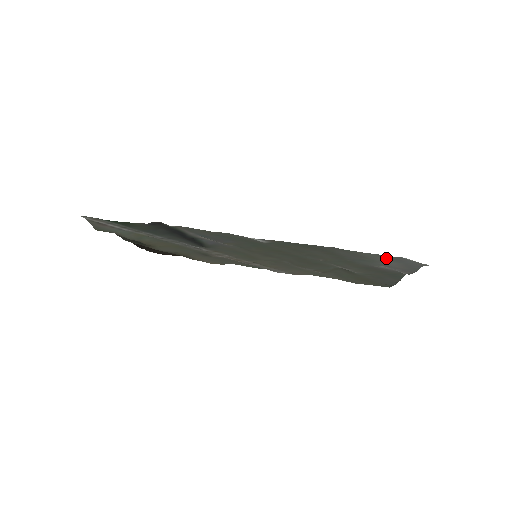
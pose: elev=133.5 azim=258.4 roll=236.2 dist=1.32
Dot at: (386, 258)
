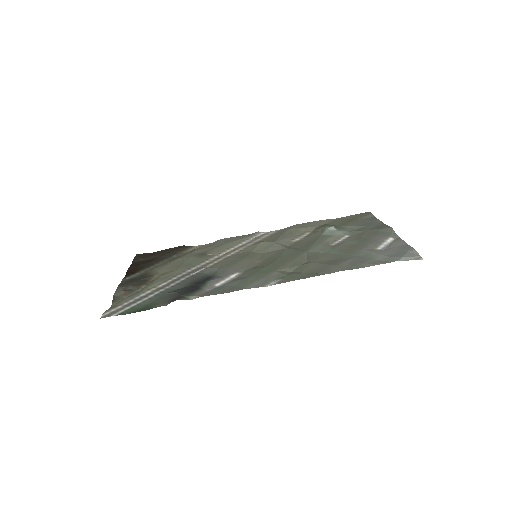
Dot at: (385, 260)
